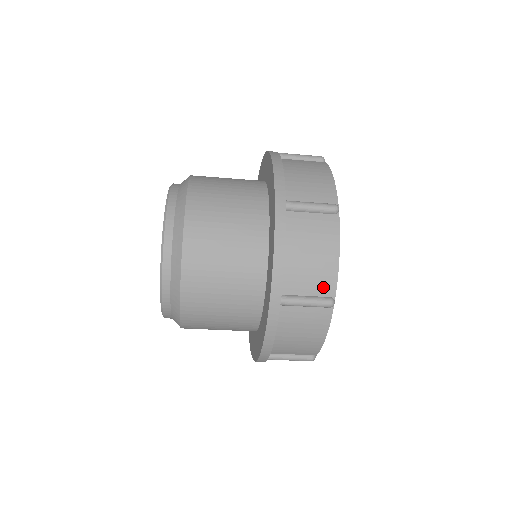
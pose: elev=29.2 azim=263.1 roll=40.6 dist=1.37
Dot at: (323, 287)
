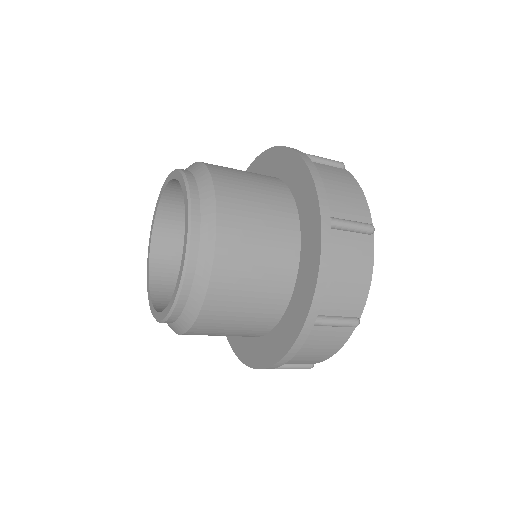
Dot at: (353, 308)
